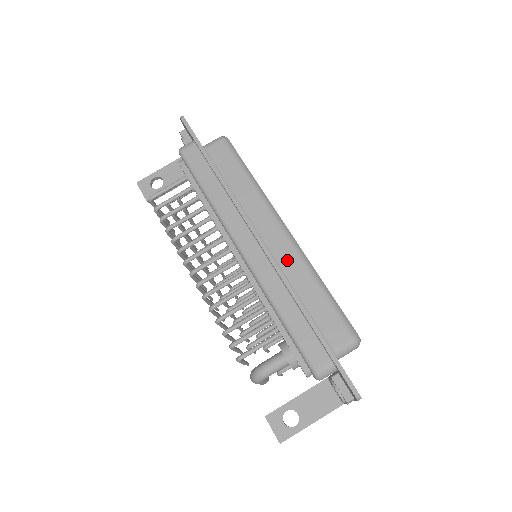
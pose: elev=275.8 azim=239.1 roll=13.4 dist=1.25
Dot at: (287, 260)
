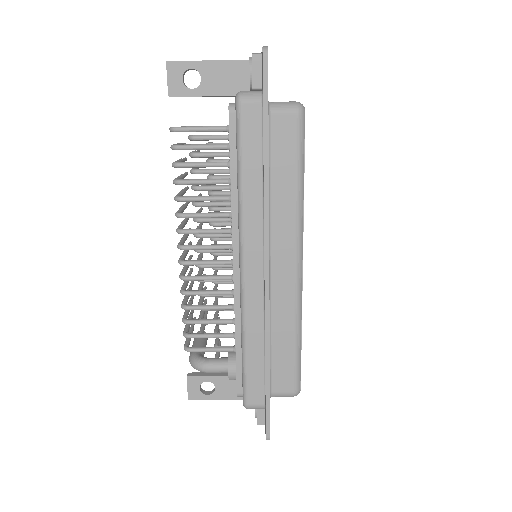
Dot at: (282, 298)
